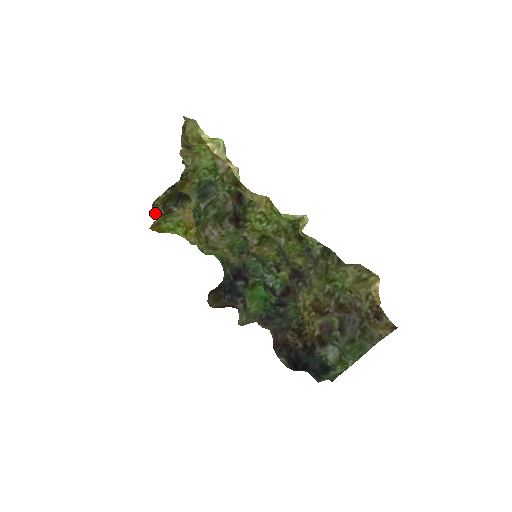
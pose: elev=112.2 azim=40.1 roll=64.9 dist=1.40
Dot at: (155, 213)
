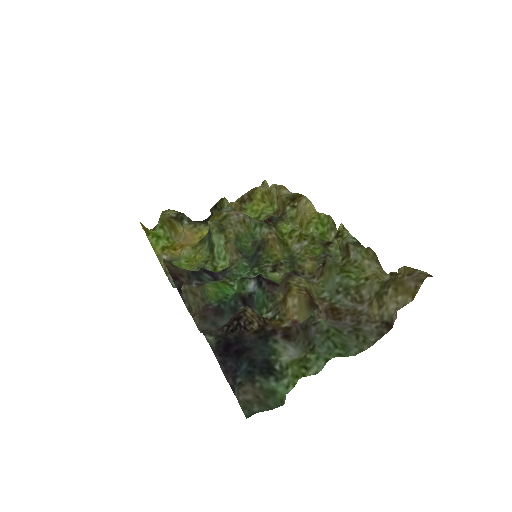
Dot at: (166, 212)
